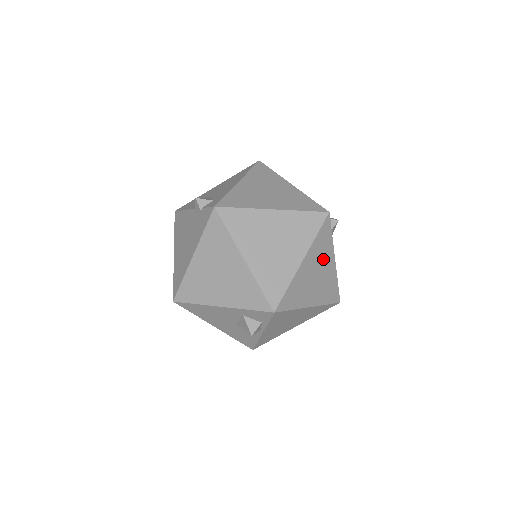
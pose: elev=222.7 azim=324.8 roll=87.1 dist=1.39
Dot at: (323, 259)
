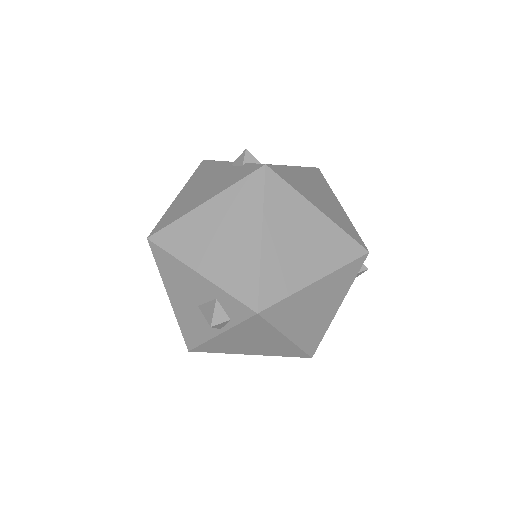
Dot at: (332, 296)
